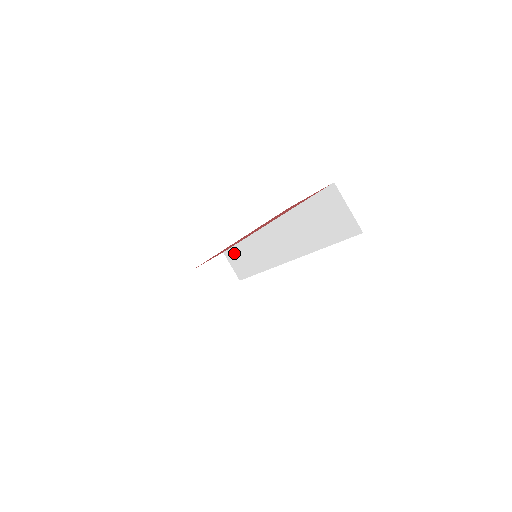
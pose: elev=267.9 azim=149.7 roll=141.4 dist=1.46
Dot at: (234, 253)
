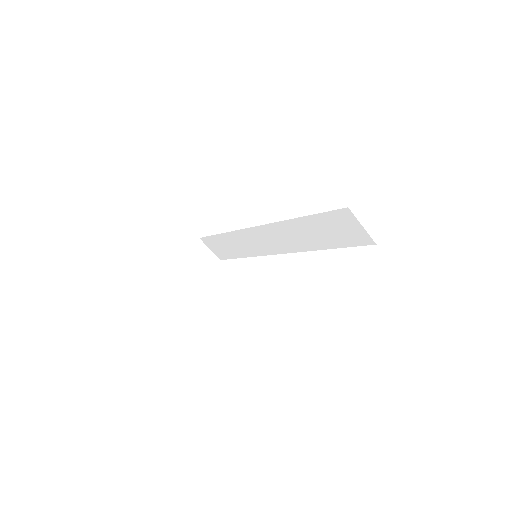
Dot at: (214, 240)
